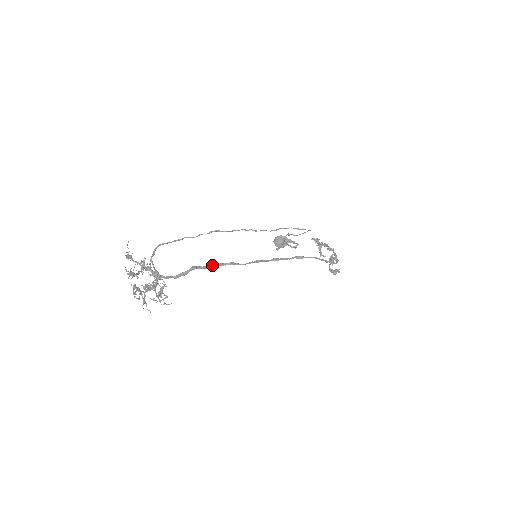
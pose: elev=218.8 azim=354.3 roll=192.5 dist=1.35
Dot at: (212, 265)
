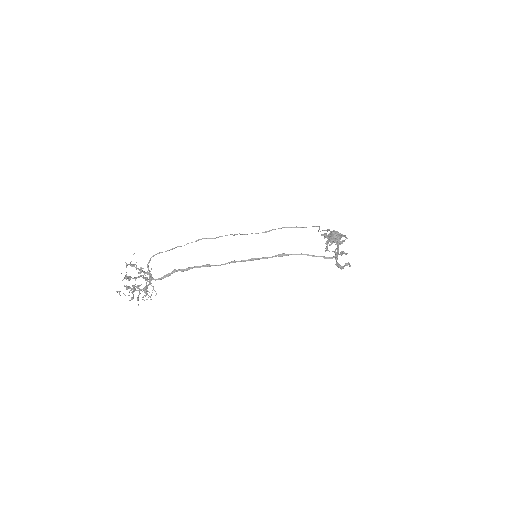
Dot at: (191, 268)
